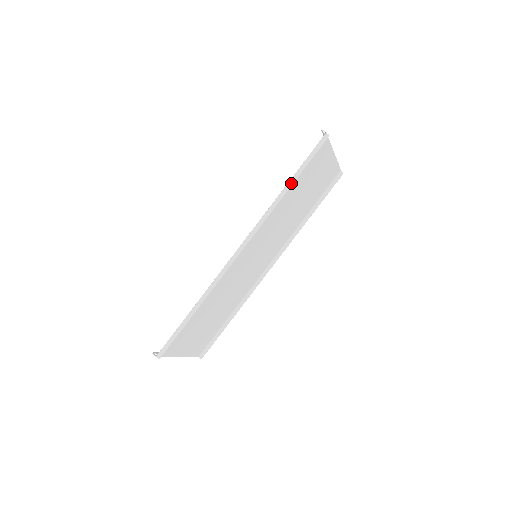
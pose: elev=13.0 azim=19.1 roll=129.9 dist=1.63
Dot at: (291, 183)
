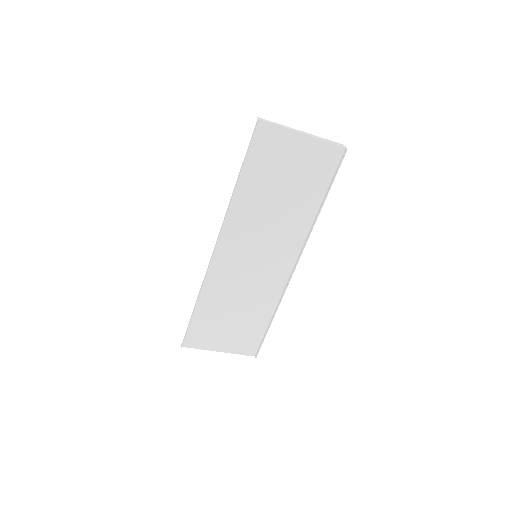
Dot at: (237, 179)
